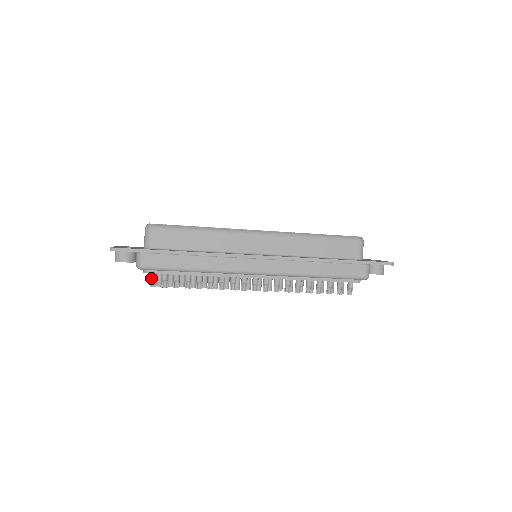
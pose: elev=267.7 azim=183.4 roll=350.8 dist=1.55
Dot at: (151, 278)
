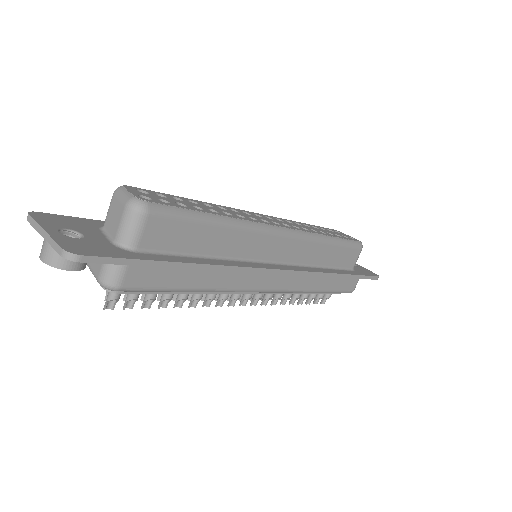
Dot at: (113, 297)
